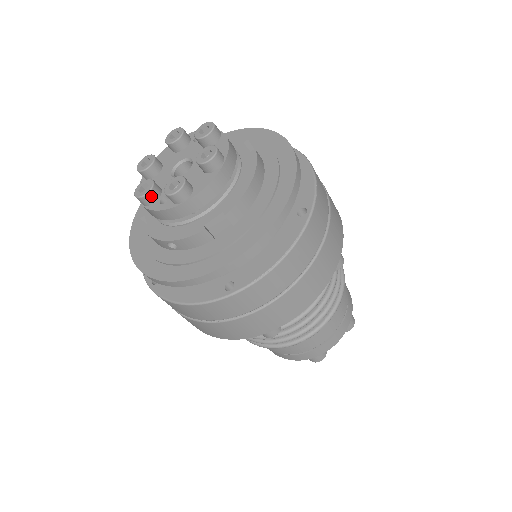
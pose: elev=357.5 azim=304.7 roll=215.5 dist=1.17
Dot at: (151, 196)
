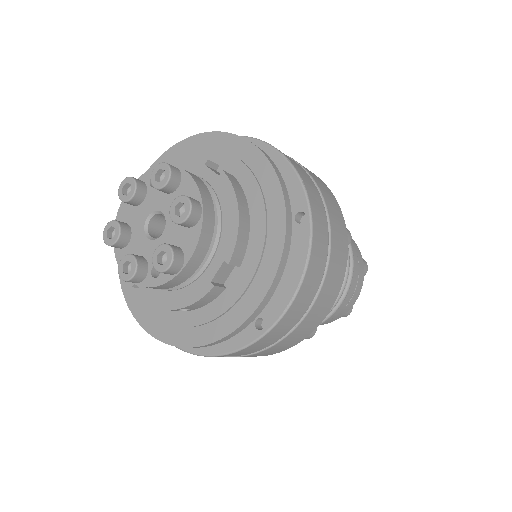
Dot at: (140, 274)
